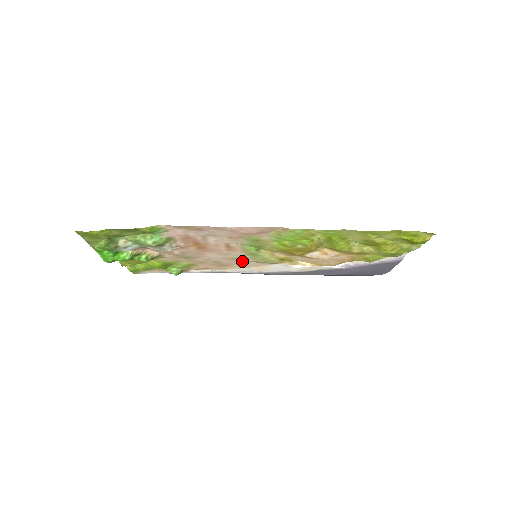
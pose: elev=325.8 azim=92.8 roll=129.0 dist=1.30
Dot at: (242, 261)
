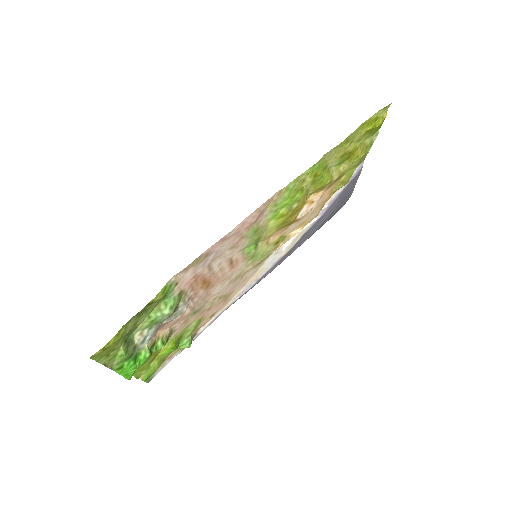
Dot at: (242, 277)
